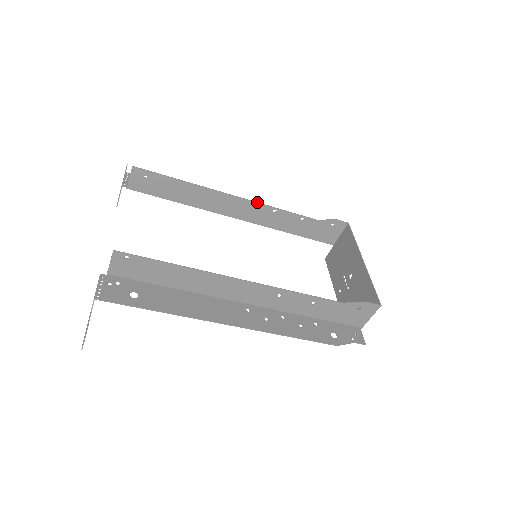
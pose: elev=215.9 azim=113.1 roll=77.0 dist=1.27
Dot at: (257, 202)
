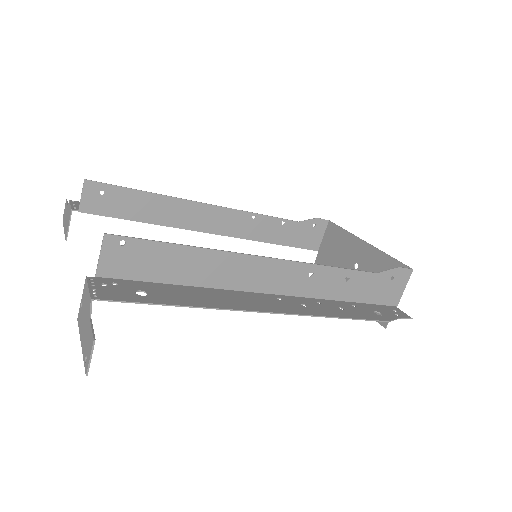
Dot at: (234, 209)
